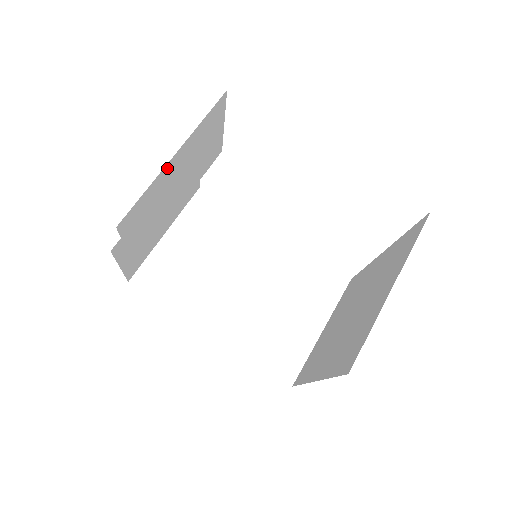
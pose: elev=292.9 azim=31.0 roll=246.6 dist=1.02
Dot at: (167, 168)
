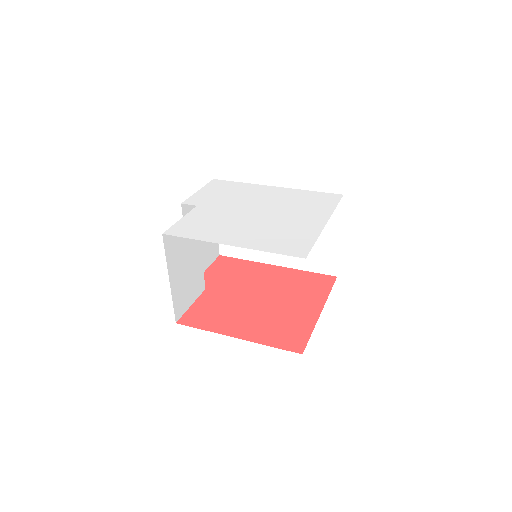
Dot at: (172, 286)
